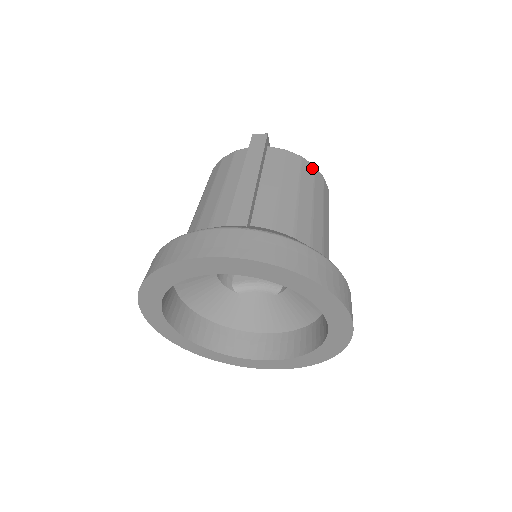
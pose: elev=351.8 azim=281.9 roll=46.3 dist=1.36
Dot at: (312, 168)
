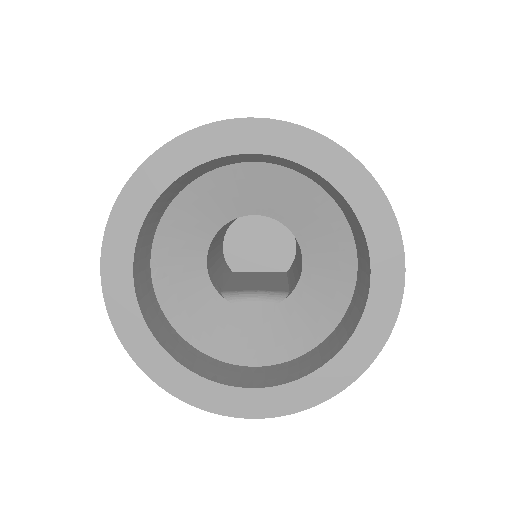
Dot at: occluded
